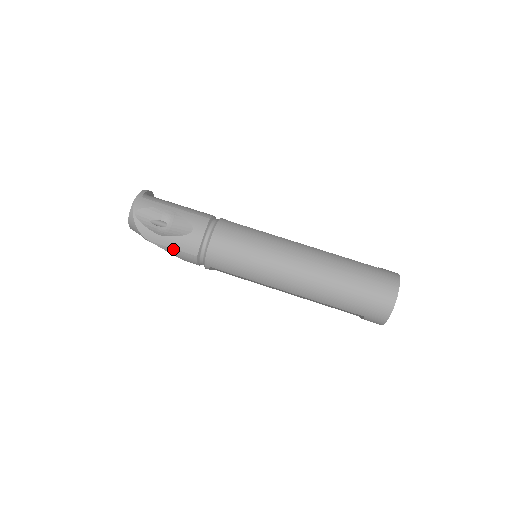
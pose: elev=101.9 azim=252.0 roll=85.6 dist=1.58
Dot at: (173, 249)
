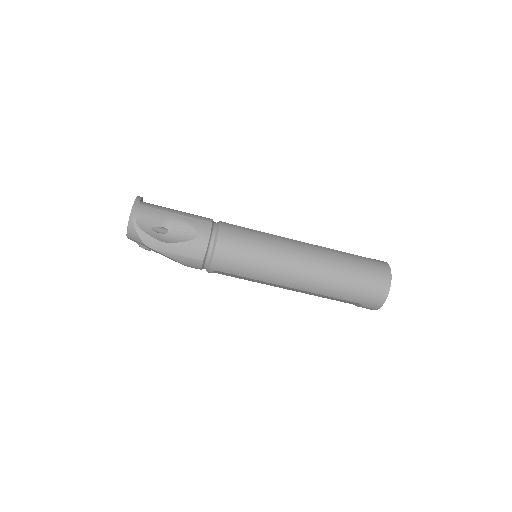
Dot at: (178, 255)
